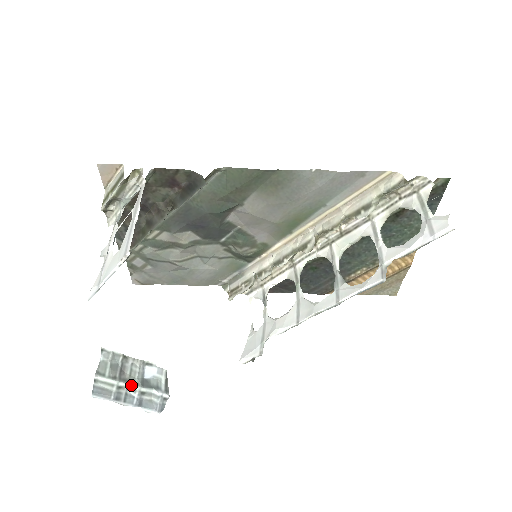
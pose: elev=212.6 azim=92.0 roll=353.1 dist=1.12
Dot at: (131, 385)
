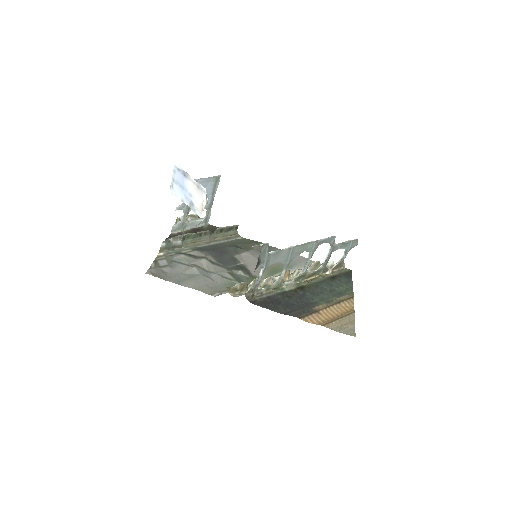
Dot at: (189, 186)
